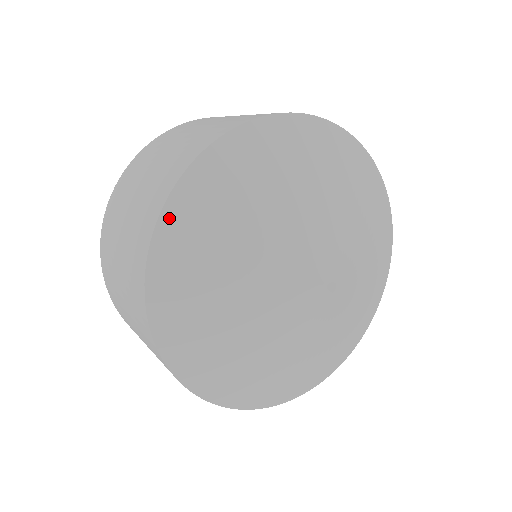
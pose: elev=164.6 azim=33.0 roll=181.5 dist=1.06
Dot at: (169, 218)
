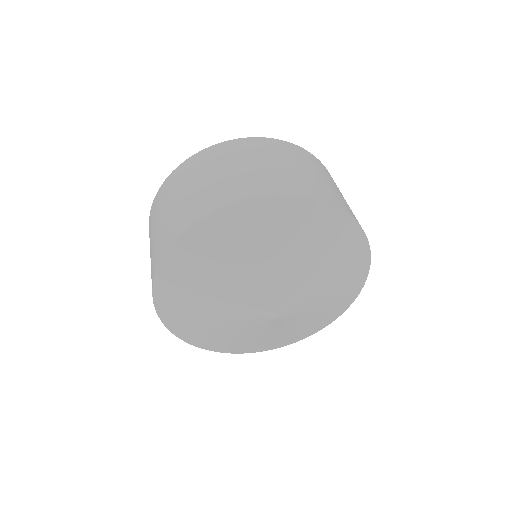
Dot at: (212, 222)
